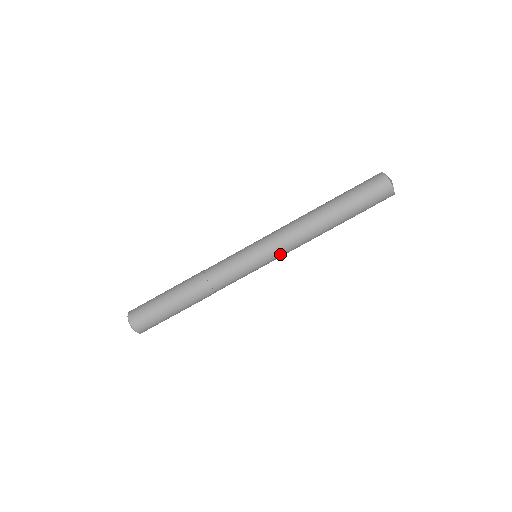
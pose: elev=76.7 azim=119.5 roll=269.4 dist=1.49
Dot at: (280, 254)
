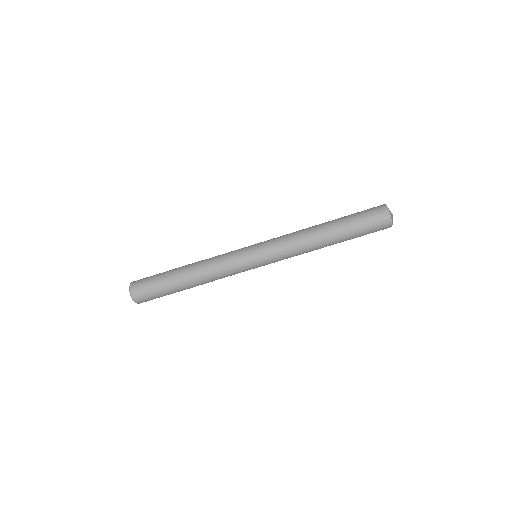
Dot at: occluded
